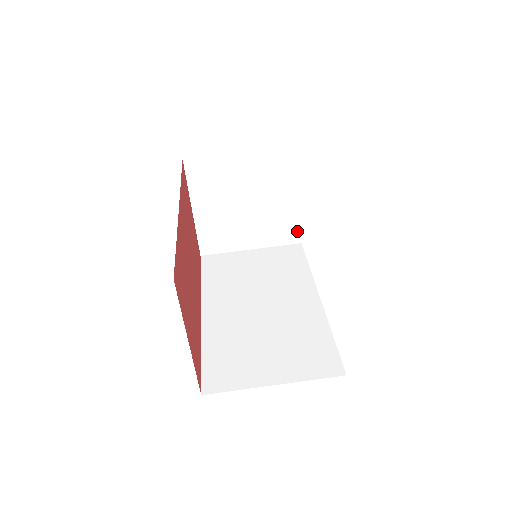
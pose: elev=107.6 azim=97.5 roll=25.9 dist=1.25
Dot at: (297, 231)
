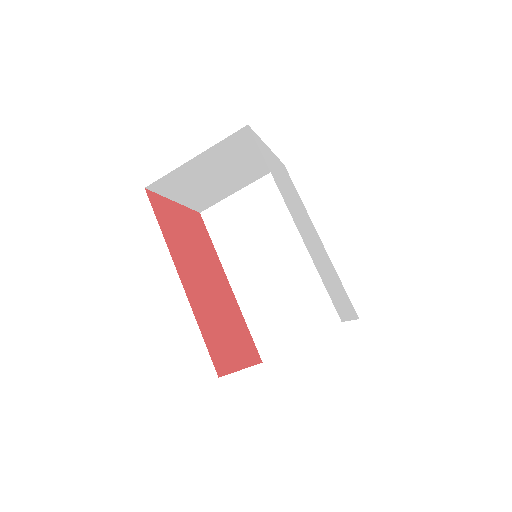
Dot at: occluded
